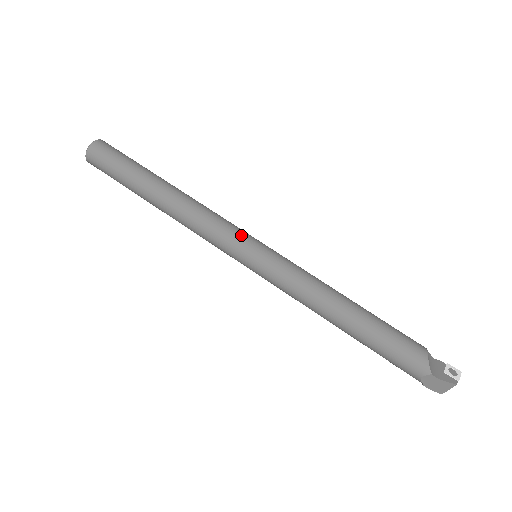
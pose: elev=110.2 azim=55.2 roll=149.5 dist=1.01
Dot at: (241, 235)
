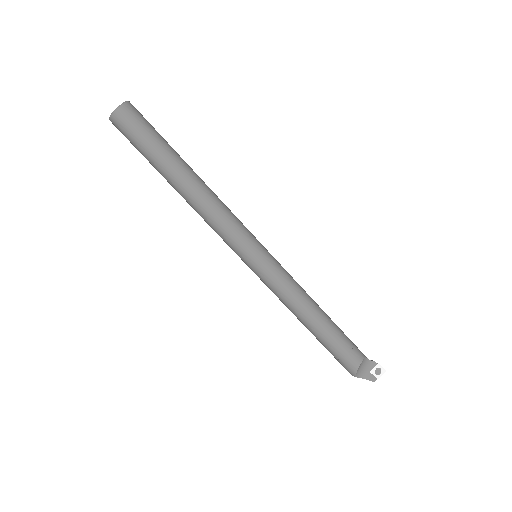
Dot at: (244, 245)
